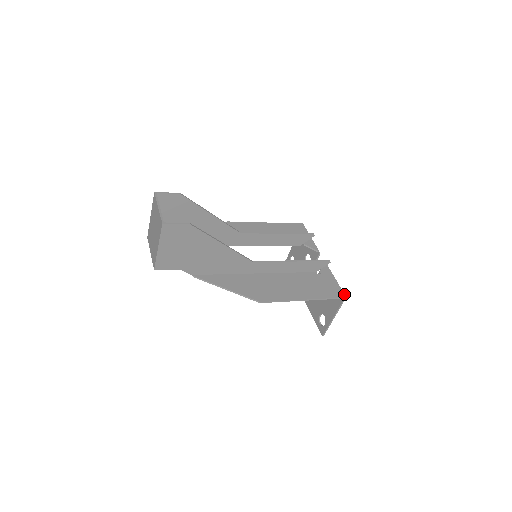
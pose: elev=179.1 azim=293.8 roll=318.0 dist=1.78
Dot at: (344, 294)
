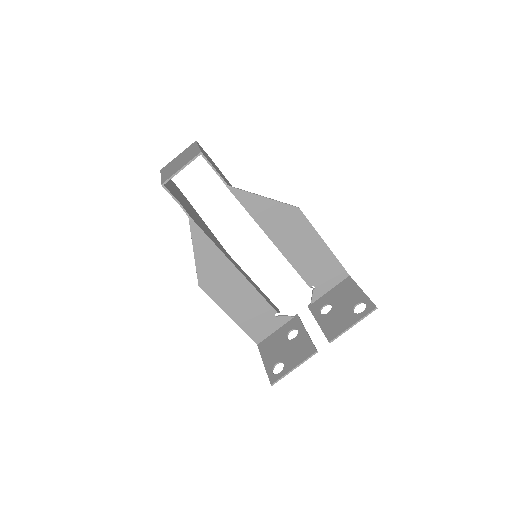
Dot at: (346, 278)
